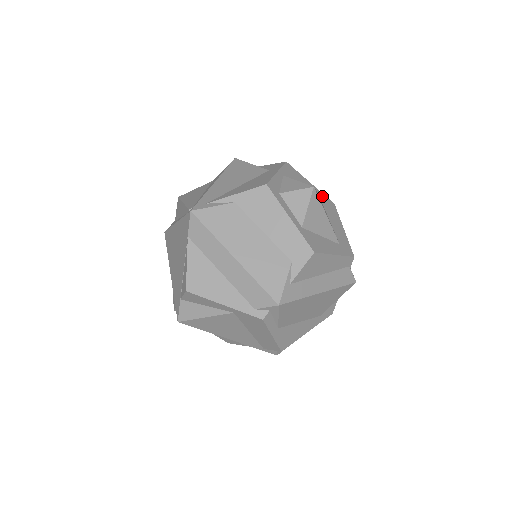
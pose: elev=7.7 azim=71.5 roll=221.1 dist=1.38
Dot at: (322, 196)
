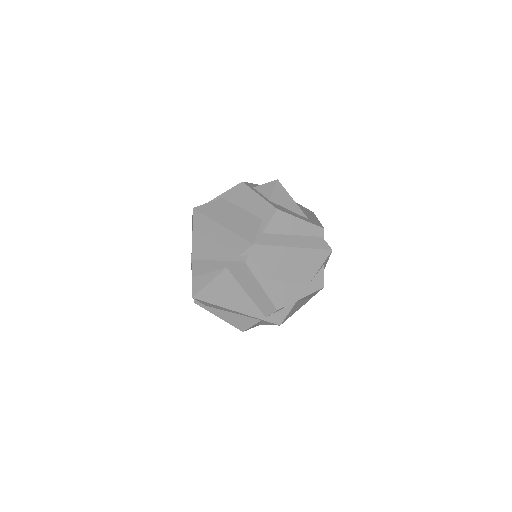
Dot at: (300, 206)
